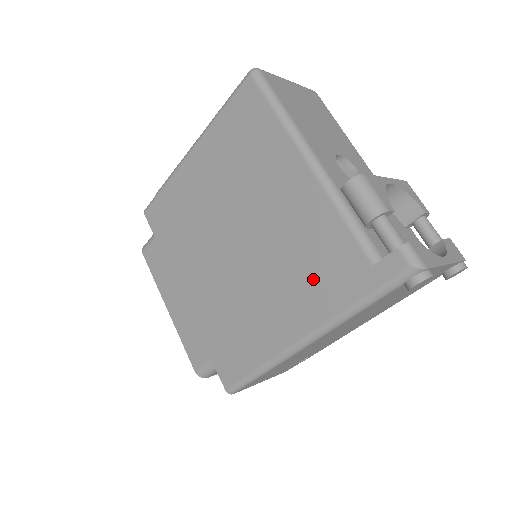
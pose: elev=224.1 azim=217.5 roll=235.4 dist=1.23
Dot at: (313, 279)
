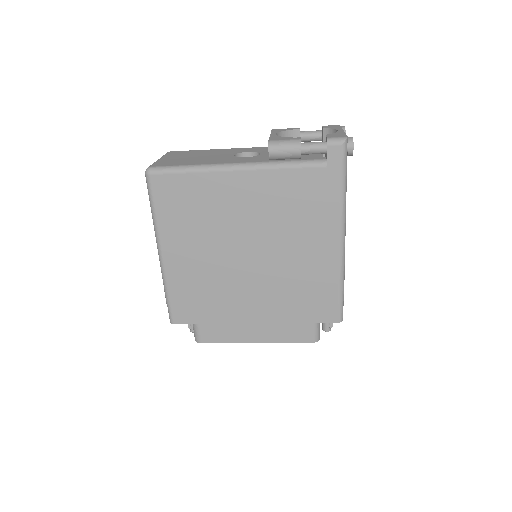
Dot at: (310, 210)
